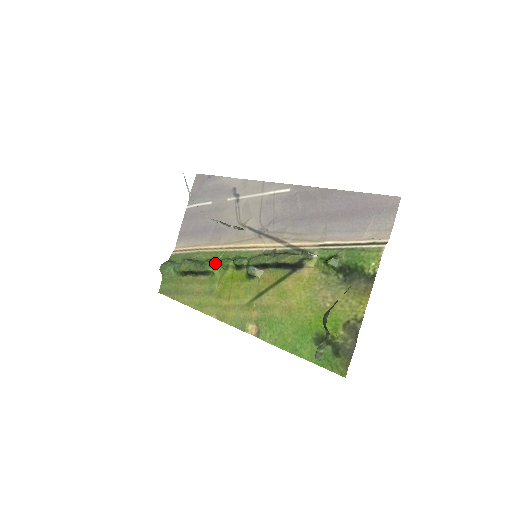
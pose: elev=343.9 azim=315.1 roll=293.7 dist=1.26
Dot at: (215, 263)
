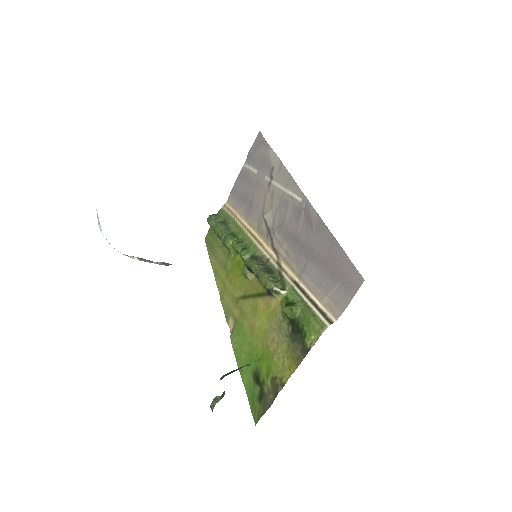
Dot at: occluded
